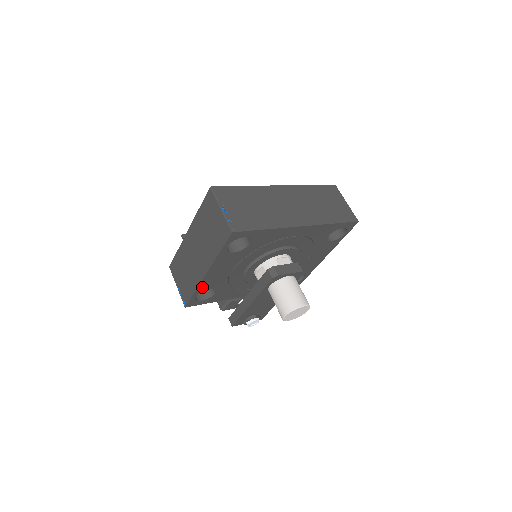
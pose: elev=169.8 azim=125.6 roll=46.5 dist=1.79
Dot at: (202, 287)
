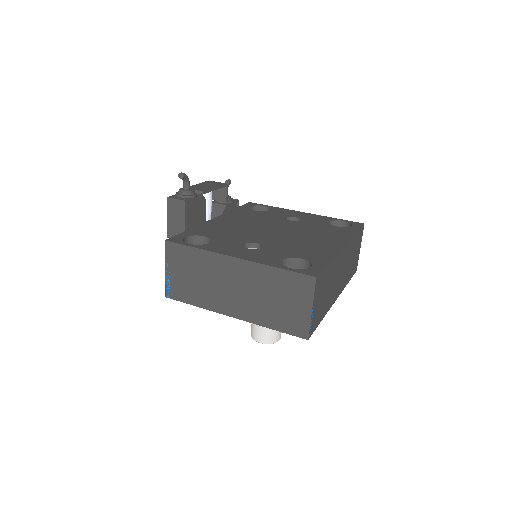
Dot at: occluded
